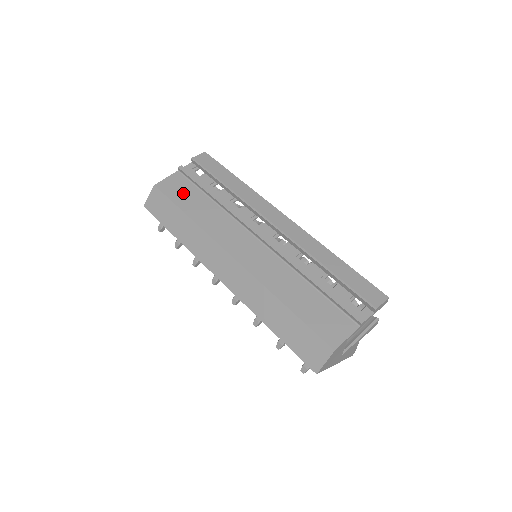
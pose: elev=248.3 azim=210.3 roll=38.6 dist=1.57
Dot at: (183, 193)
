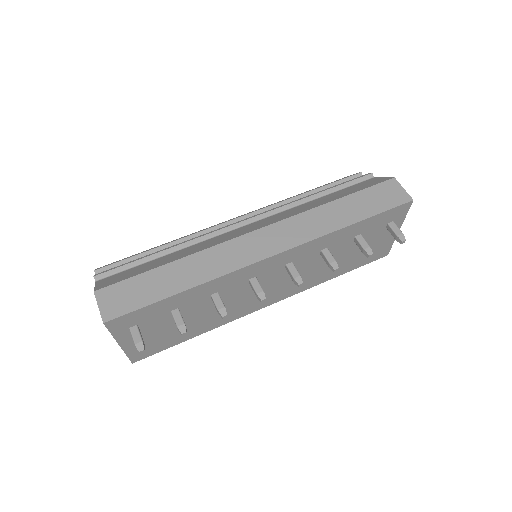
Dot at: (134, 271)
